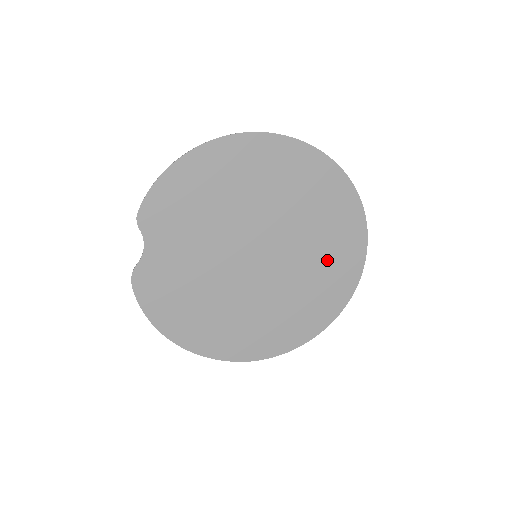
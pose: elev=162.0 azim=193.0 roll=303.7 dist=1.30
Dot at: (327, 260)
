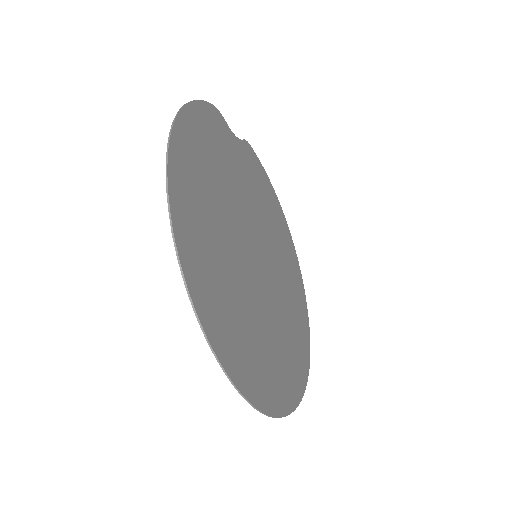
Dot at: (274, 354)
